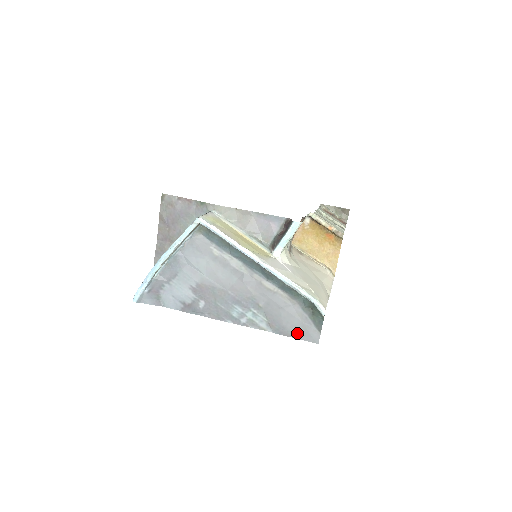
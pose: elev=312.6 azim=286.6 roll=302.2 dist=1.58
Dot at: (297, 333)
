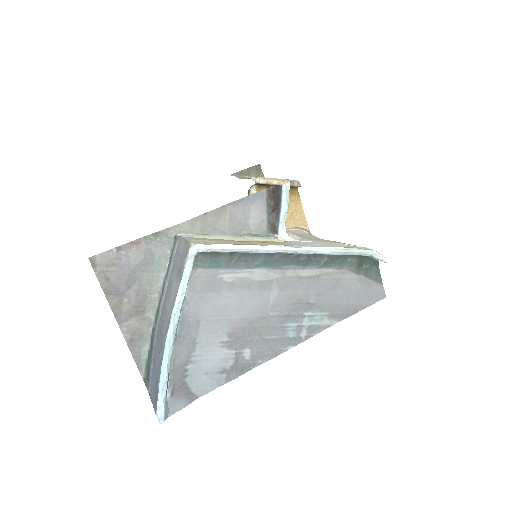
Dot at: (362, 302)
